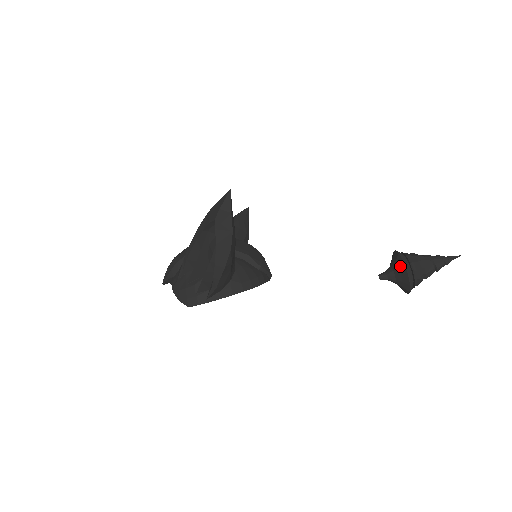
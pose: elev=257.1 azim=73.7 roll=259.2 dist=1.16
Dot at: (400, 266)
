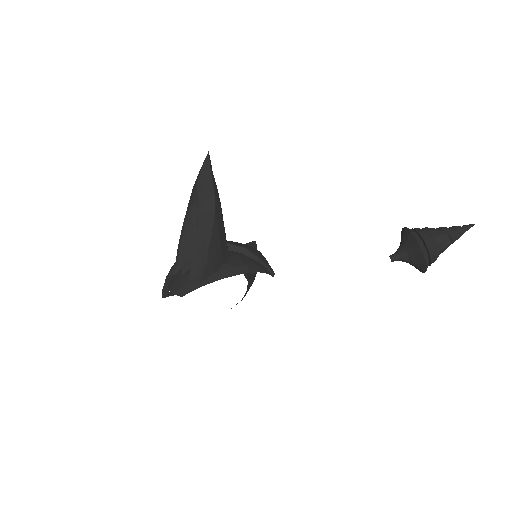
Dot at: (408, 238)
